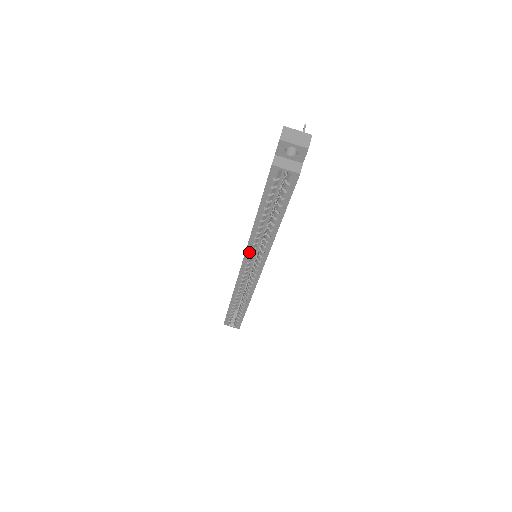
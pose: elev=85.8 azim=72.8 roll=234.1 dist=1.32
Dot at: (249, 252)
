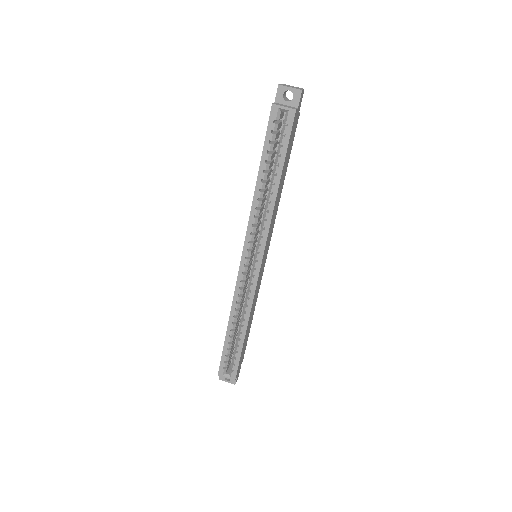
Dot at: (250, 232)
